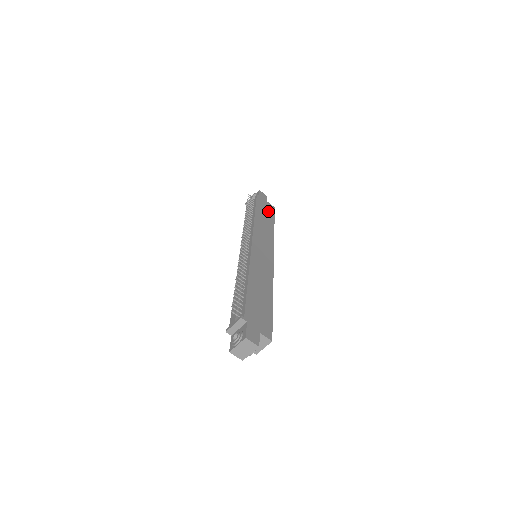
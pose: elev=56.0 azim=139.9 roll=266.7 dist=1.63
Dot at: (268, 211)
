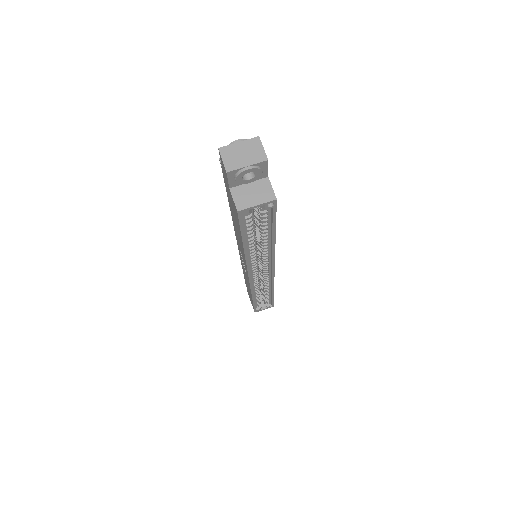
Dot at: occluded
